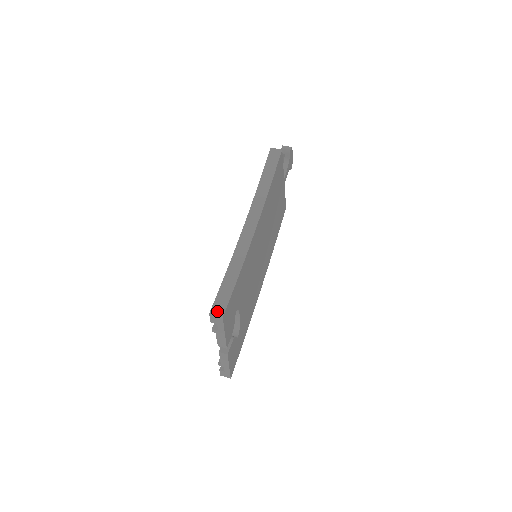
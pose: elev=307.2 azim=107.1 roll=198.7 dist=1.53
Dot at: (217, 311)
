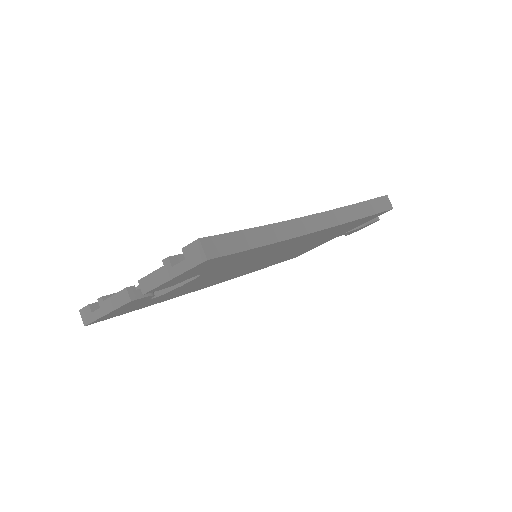
Dot at: (209, 247)
